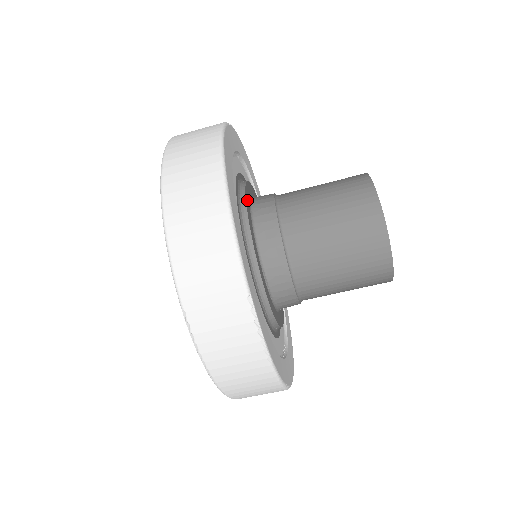
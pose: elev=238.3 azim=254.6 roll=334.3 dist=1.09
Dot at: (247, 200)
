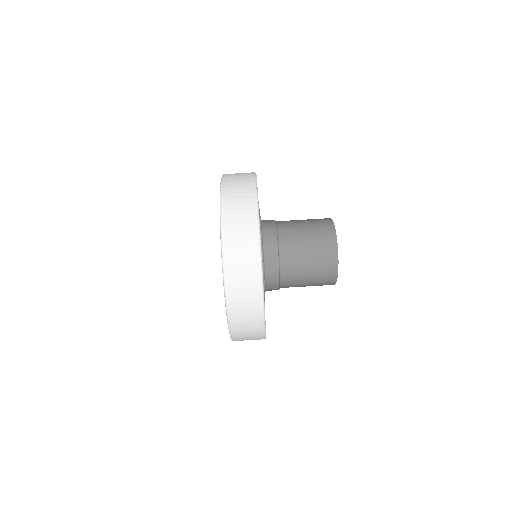
Dot at: occluded
